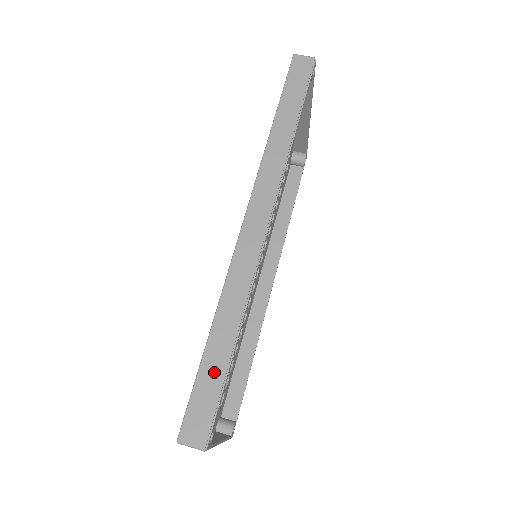
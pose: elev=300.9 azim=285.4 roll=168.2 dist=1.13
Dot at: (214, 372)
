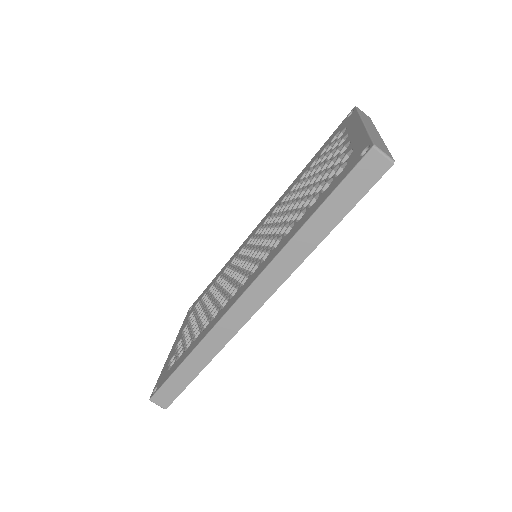
Dot at: (182, 379)
